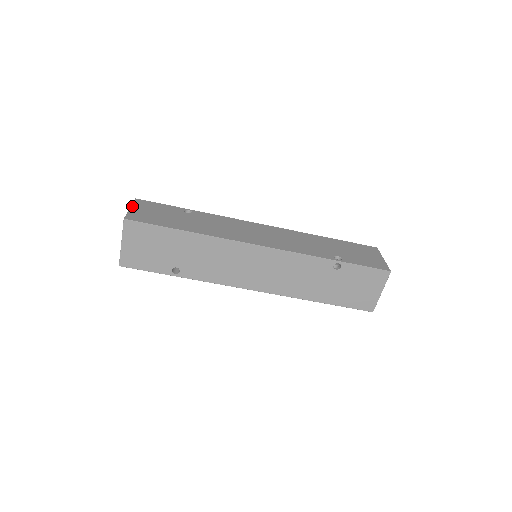
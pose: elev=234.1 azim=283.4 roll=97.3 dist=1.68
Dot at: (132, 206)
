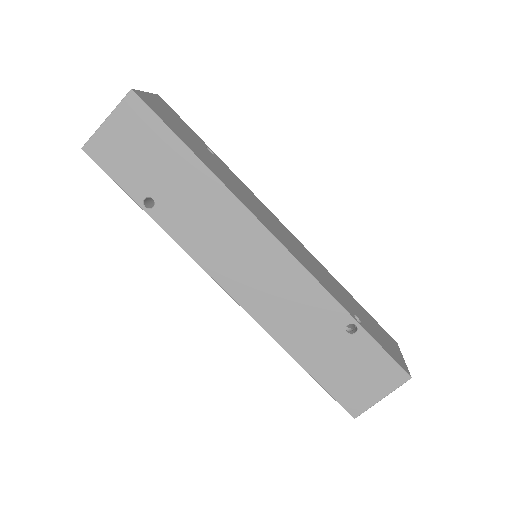
Dot at: (150, 93)
